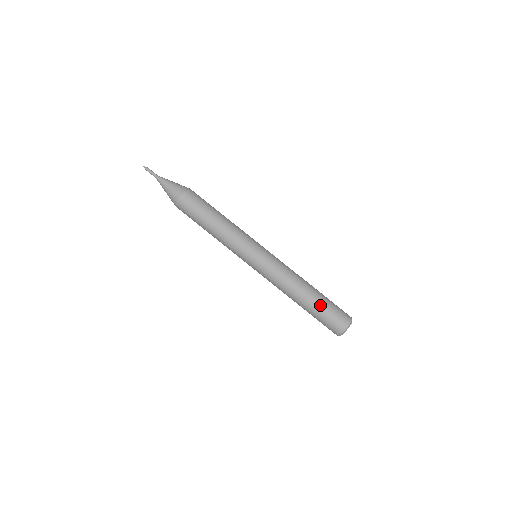
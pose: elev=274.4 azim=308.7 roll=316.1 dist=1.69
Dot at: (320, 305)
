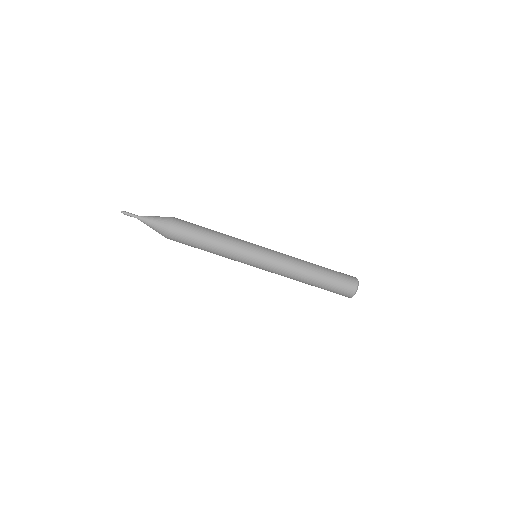
Dot at: (328, 278)
